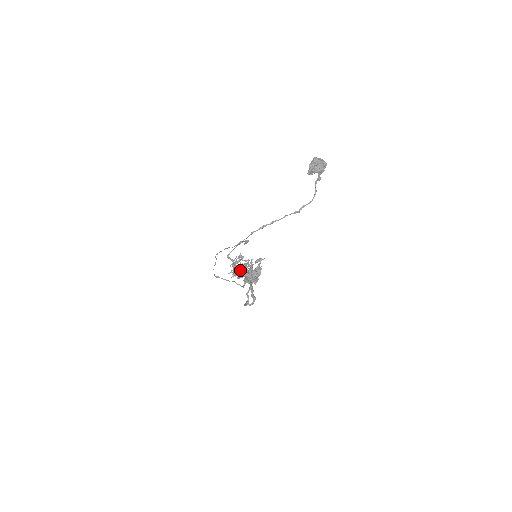
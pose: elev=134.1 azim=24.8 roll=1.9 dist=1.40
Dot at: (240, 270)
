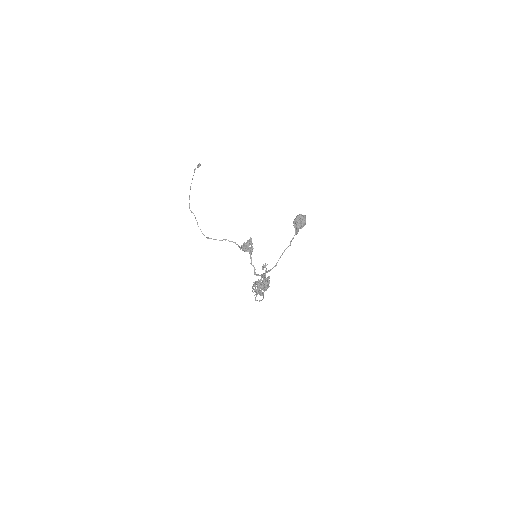
Dot at: occluded
